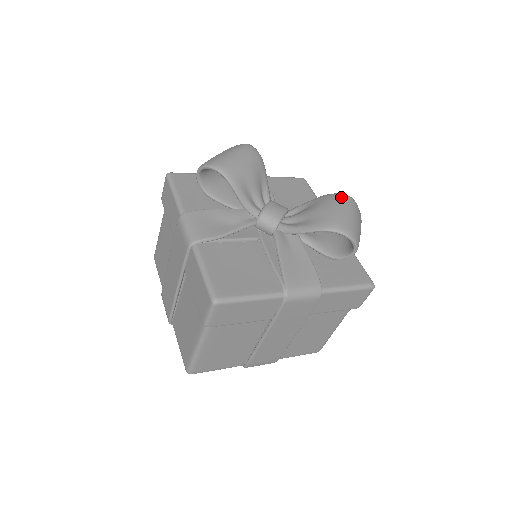
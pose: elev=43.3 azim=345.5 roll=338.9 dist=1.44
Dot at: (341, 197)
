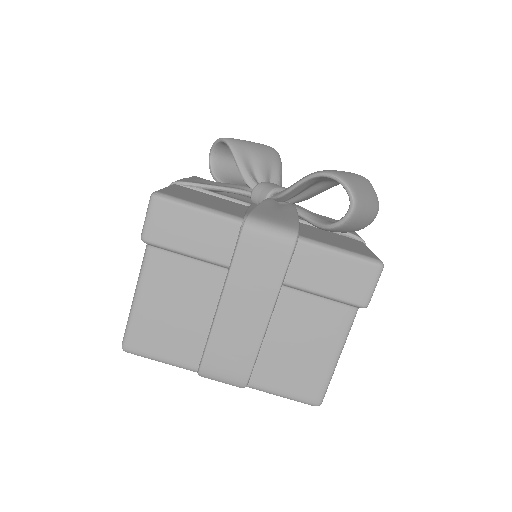
Dot at: occluded
